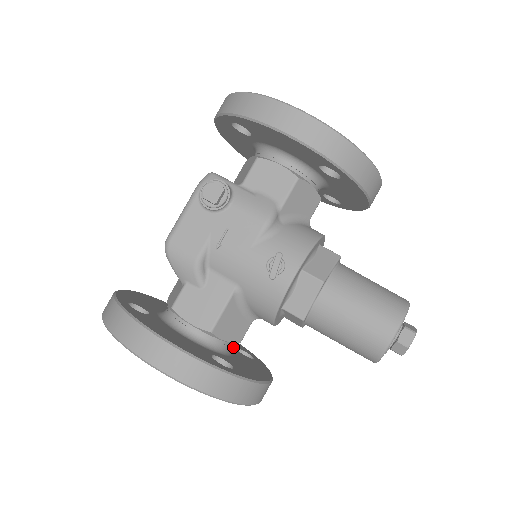
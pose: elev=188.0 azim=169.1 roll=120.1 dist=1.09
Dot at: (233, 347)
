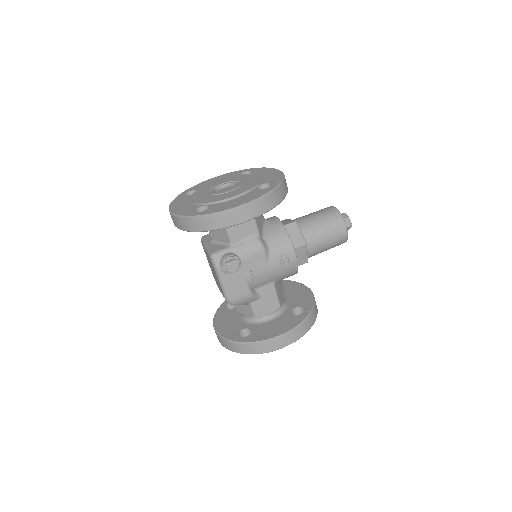
Dot at: occluded
